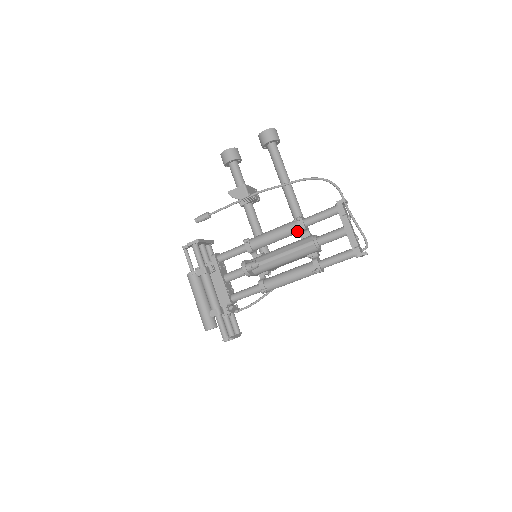
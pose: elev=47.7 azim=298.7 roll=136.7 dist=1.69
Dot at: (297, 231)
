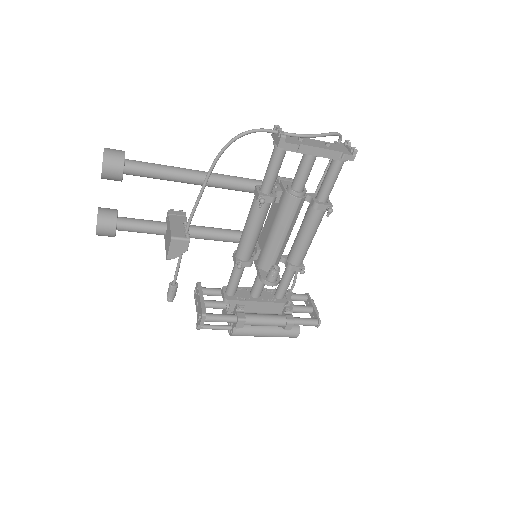
Dot at: (269, 206)
